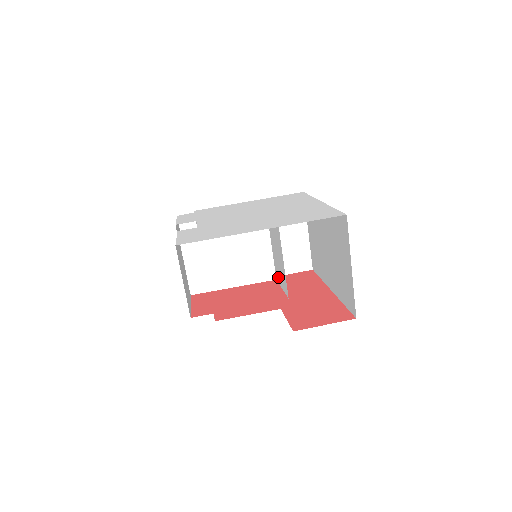
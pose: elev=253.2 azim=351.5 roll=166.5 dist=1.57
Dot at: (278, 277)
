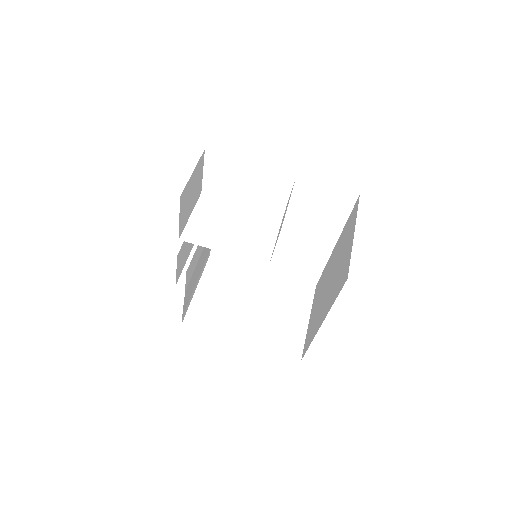
Dot at: occluded
